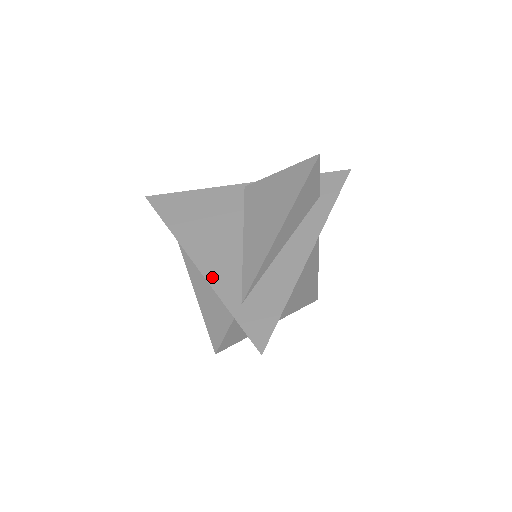
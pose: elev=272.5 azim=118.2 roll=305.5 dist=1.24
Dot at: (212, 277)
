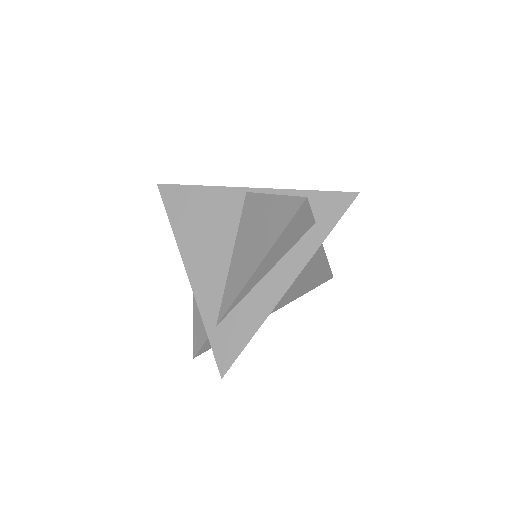
Dot at: (198, 291)
